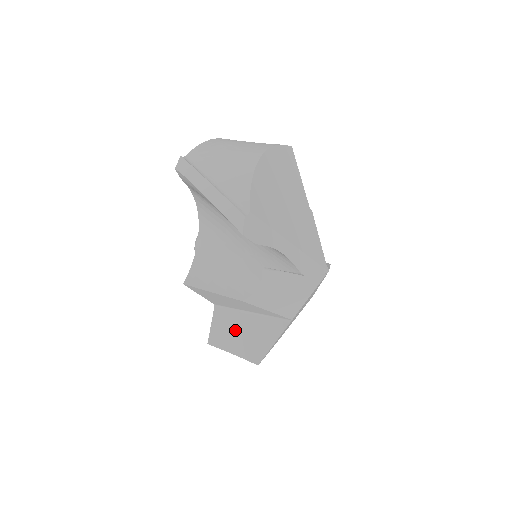
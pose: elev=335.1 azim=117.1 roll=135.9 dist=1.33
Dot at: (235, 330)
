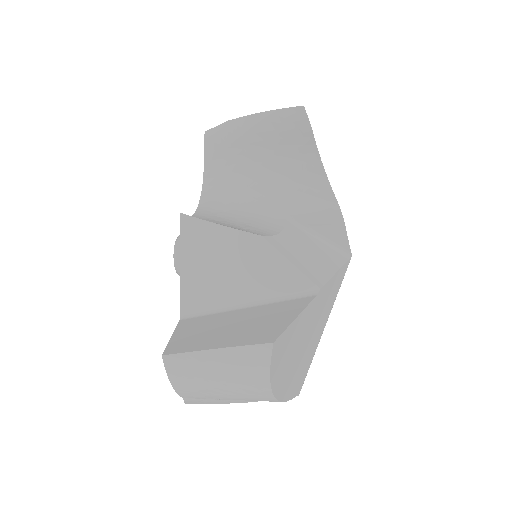
Dot at: (221, 326)
